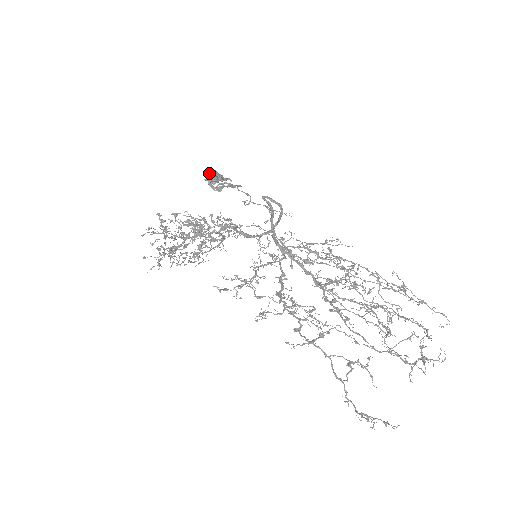
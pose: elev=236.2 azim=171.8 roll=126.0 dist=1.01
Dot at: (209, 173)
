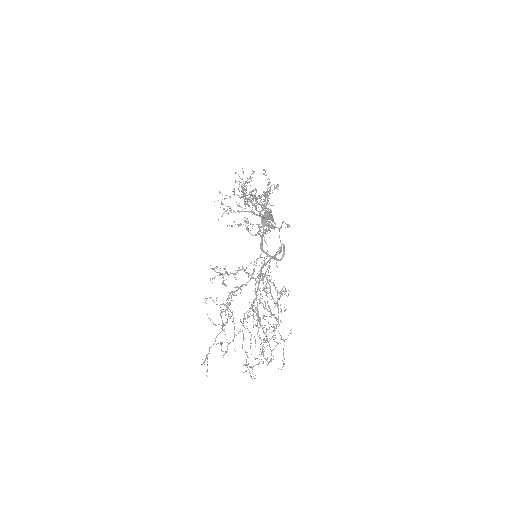
Dot at: (265, 216)
